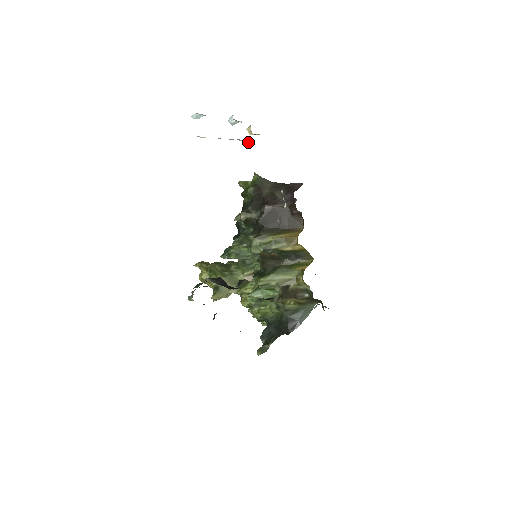
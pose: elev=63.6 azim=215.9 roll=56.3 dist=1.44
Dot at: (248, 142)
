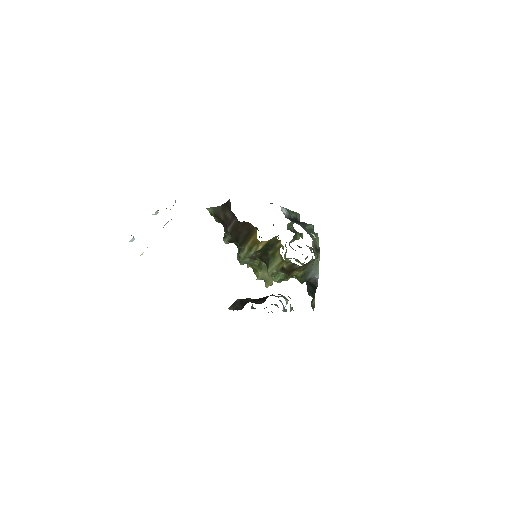
Dot at: (171, 219)
